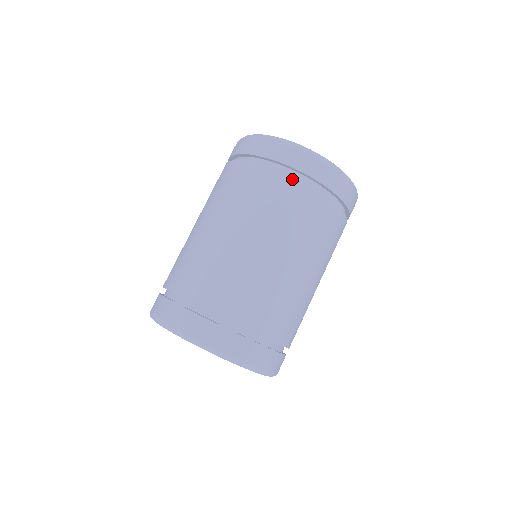
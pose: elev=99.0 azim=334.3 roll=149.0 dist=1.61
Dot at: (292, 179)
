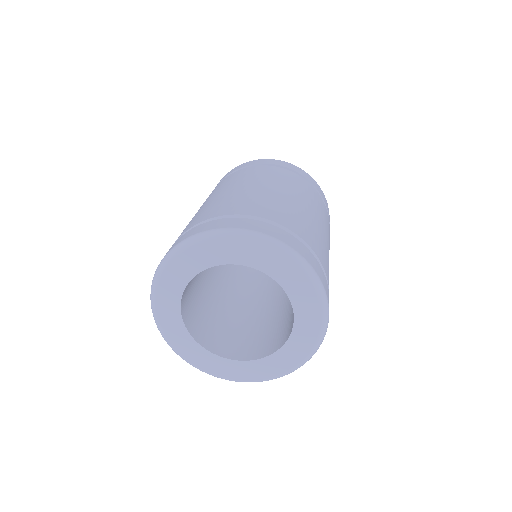
Dot at: (300, 177)
